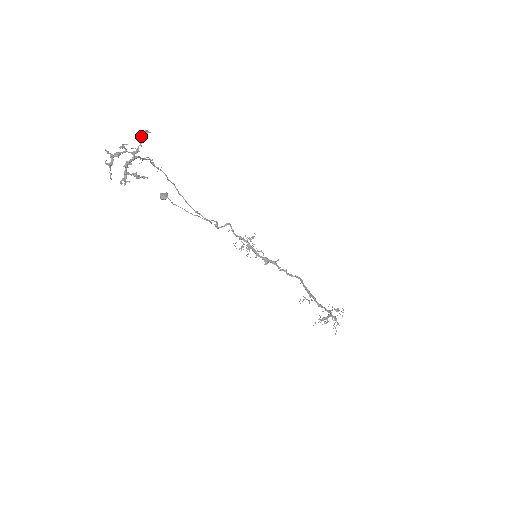
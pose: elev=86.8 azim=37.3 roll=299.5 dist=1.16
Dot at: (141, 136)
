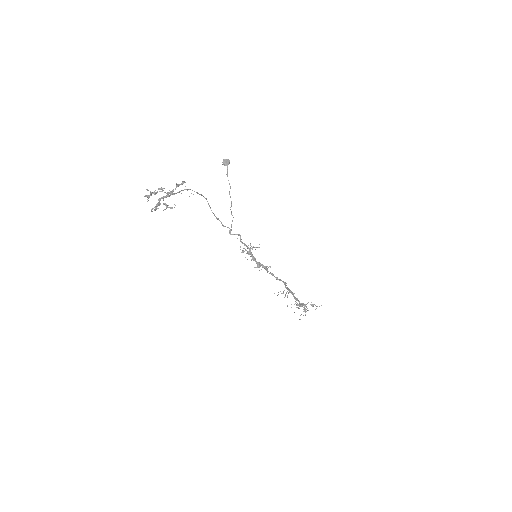
Dot at: (178, 184)
